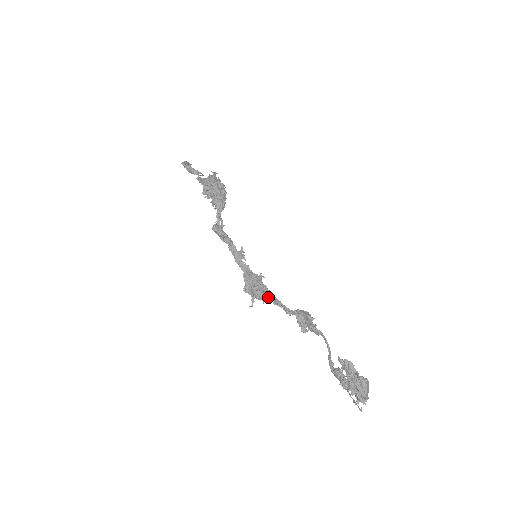
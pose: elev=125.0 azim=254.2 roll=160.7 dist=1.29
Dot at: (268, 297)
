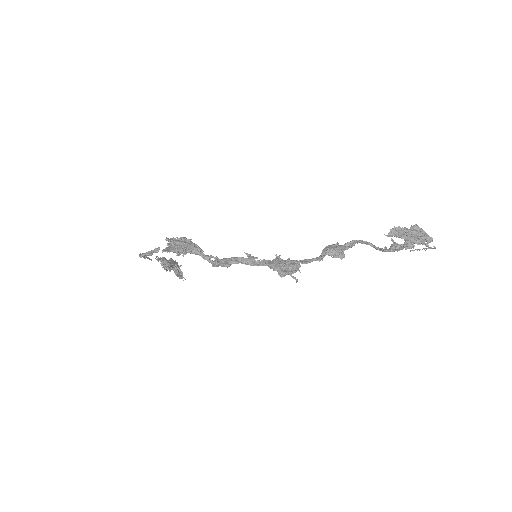
Dot at: (298, 265)
